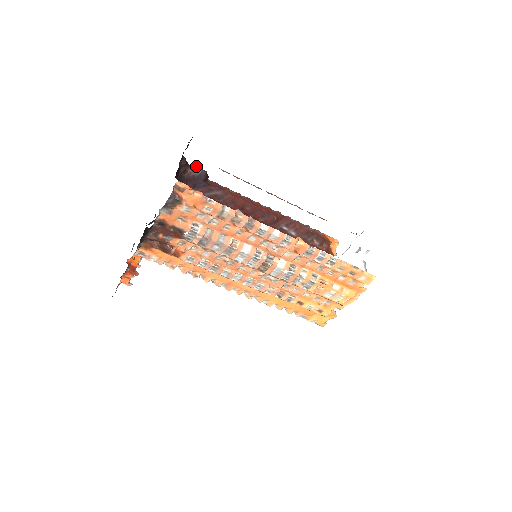
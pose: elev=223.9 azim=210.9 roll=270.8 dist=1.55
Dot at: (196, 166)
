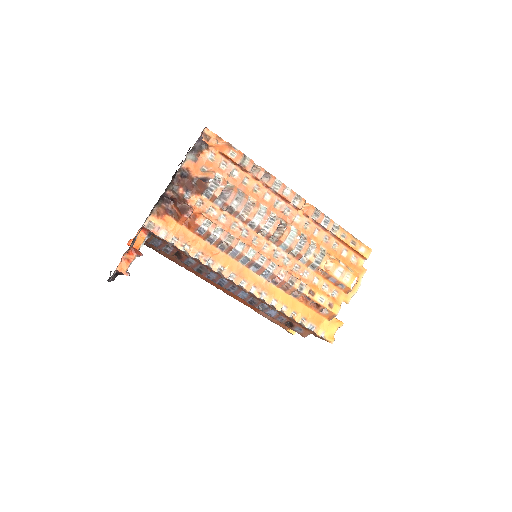
Dot at: occluded
